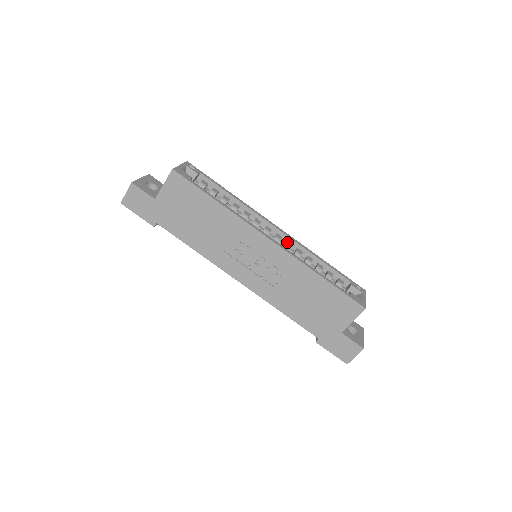
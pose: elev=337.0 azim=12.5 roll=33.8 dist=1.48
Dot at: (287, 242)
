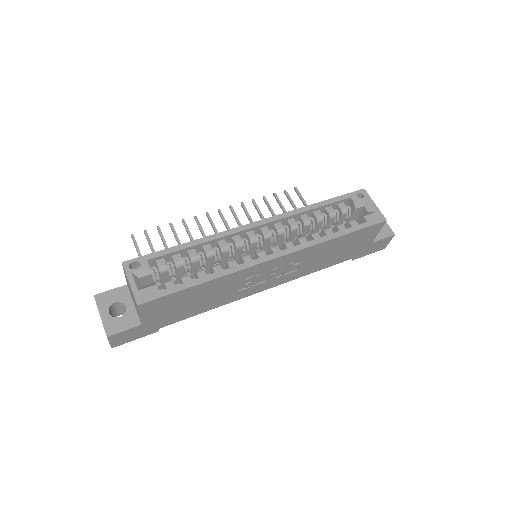
Dot at: (276, 227)
